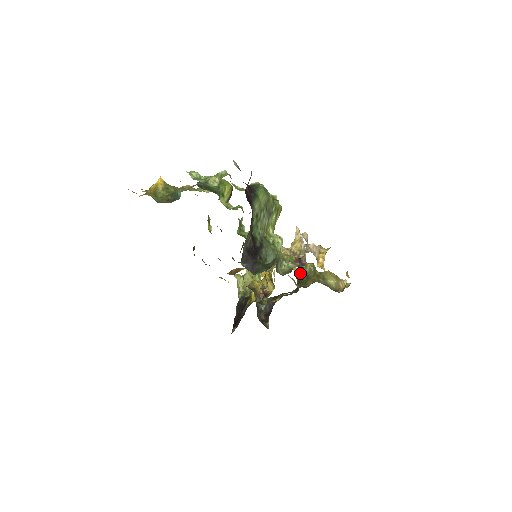
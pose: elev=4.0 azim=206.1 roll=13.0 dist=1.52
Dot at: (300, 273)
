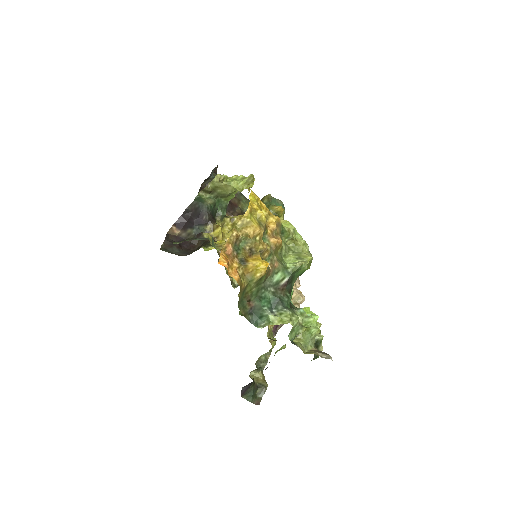
Dot at: occluded
